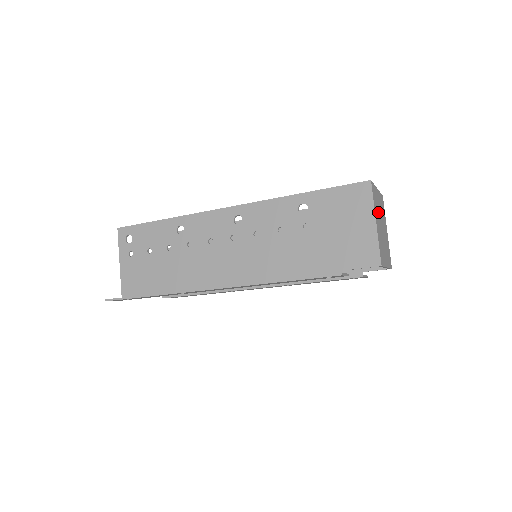
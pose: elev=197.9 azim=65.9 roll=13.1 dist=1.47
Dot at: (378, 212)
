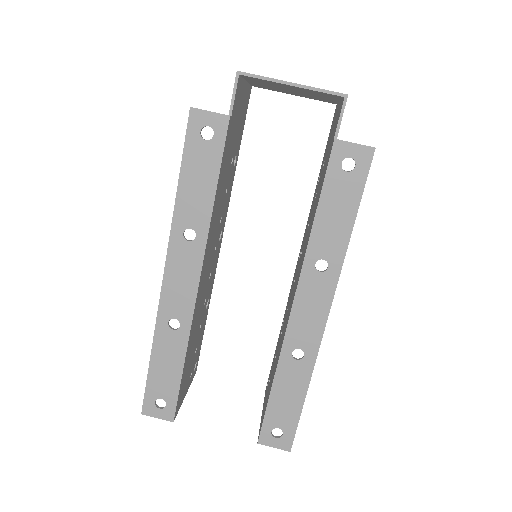
Dot at: occluded
